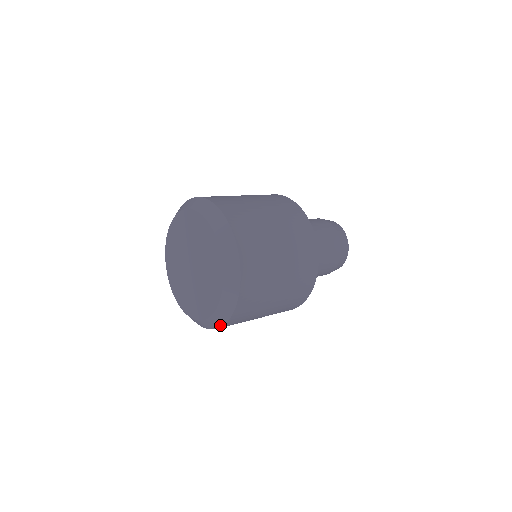
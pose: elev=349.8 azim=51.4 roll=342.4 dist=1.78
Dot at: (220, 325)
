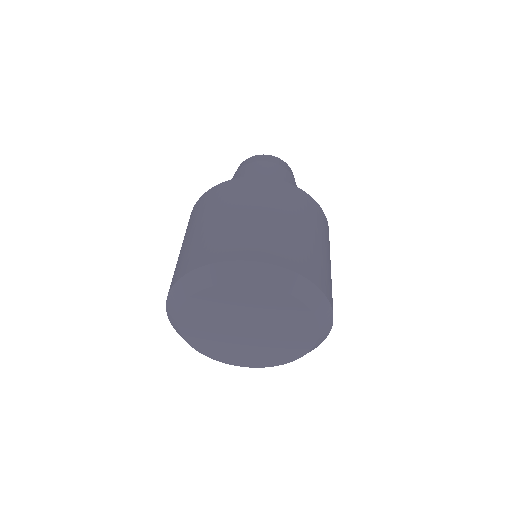
Dot at: occluded
